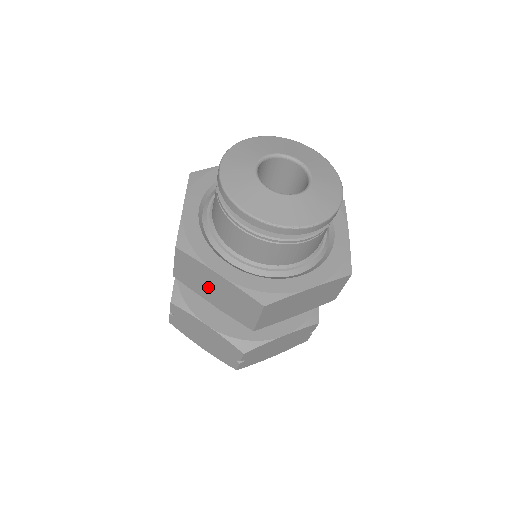
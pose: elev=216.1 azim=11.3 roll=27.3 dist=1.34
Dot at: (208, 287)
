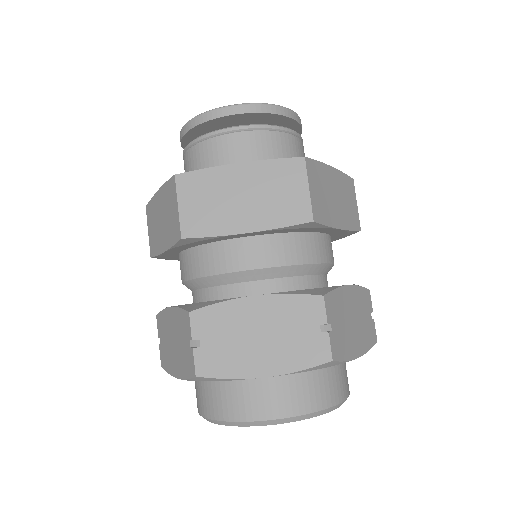
Dot at: (159, 226)
